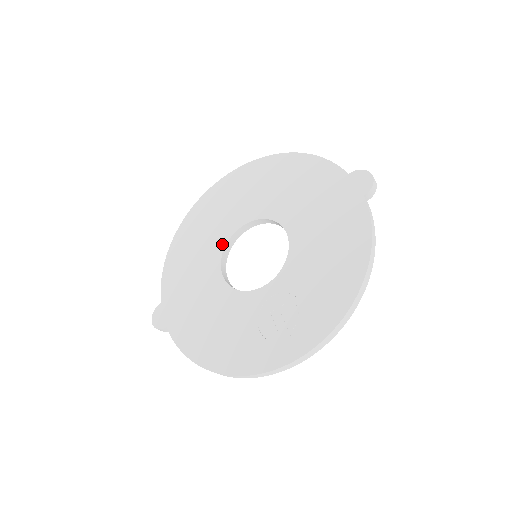
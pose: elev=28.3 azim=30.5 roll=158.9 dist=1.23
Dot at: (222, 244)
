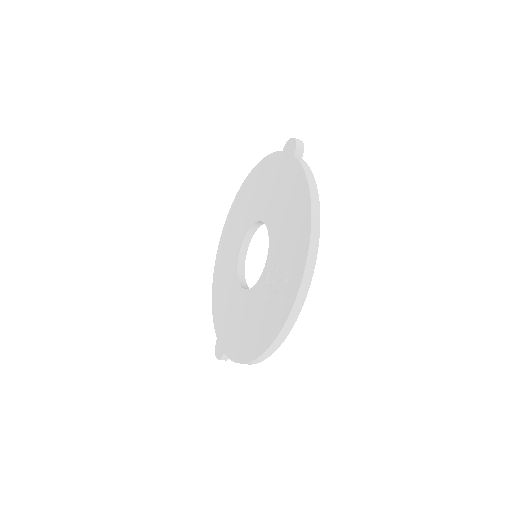
Dot at: (235, 266)
